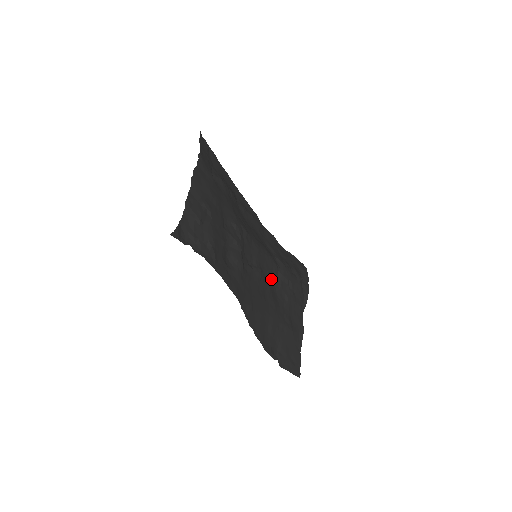
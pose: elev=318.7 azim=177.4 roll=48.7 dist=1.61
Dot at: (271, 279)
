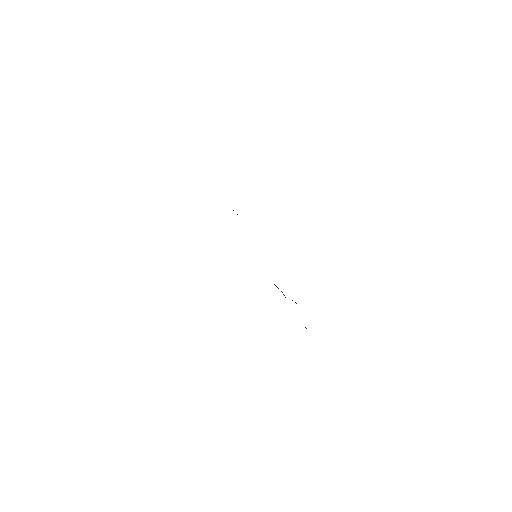
Dot at: occluded
